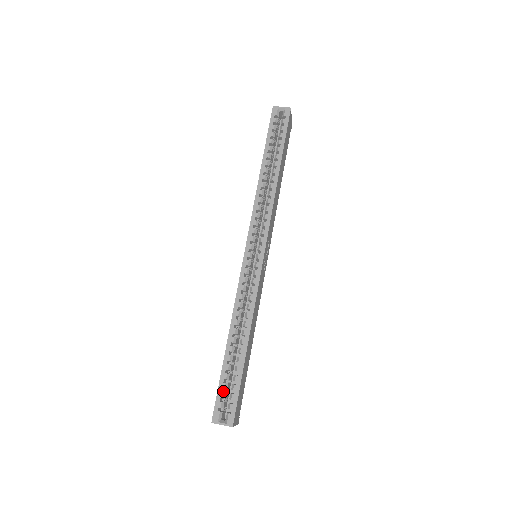
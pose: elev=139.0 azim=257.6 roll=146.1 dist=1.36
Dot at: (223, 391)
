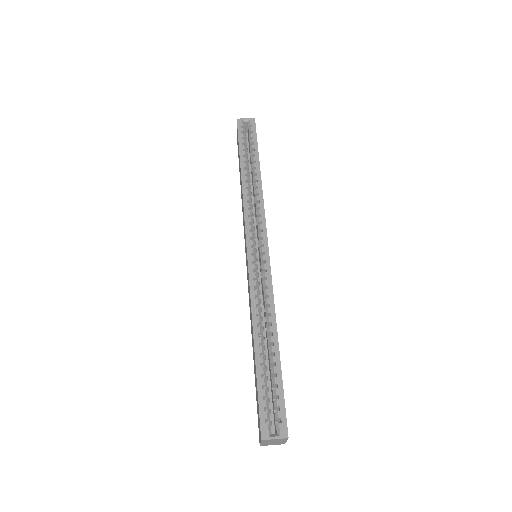
Dot at: occluded
